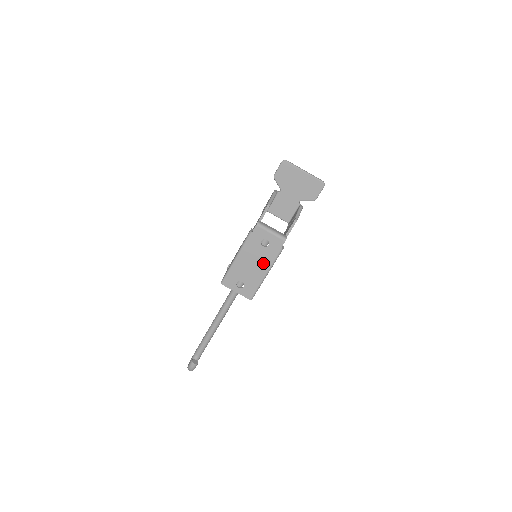
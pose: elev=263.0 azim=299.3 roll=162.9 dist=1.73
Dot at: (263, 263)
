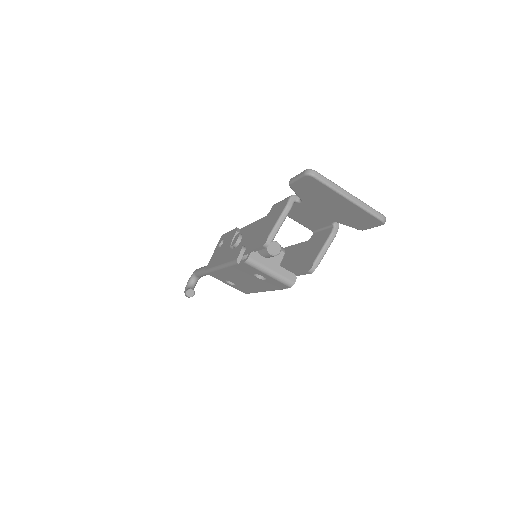
Dot at: (259, 285)
